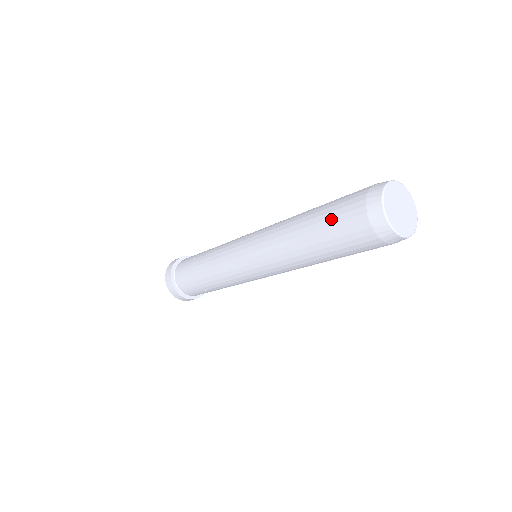
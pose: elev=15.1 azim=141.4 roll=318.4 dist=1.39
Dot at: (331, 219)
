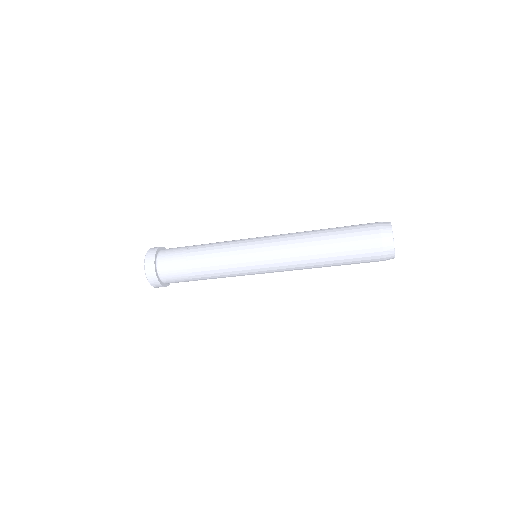
Dot at: (351, 230)
